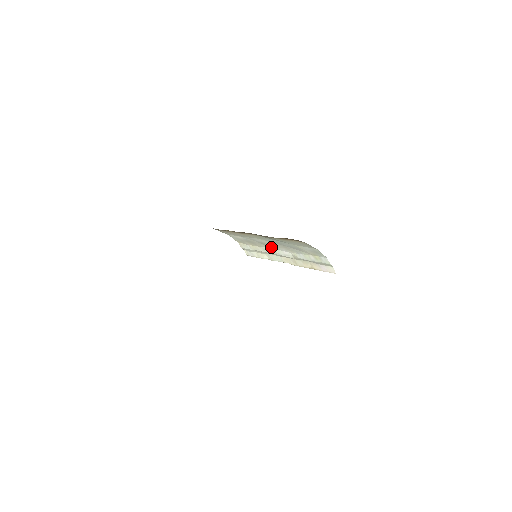
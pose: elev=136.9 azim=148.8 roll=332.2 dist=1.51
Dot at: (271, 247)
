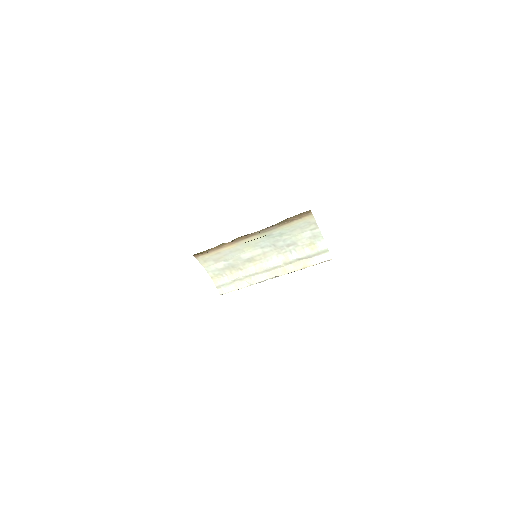
Dot at: (258, 262)
